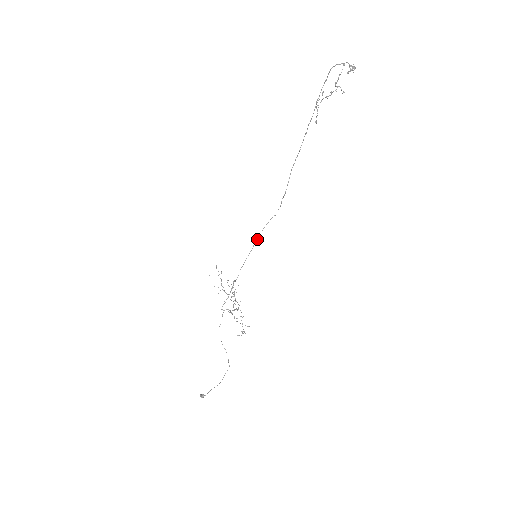
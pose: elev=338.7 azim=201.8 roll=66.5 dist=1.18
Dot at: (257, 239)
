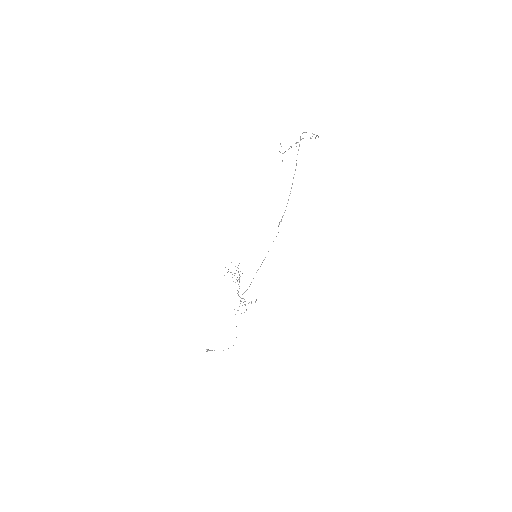
Dot at: (268, 251)
